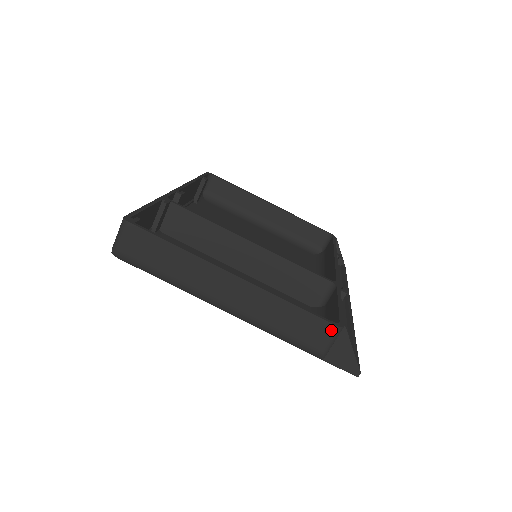
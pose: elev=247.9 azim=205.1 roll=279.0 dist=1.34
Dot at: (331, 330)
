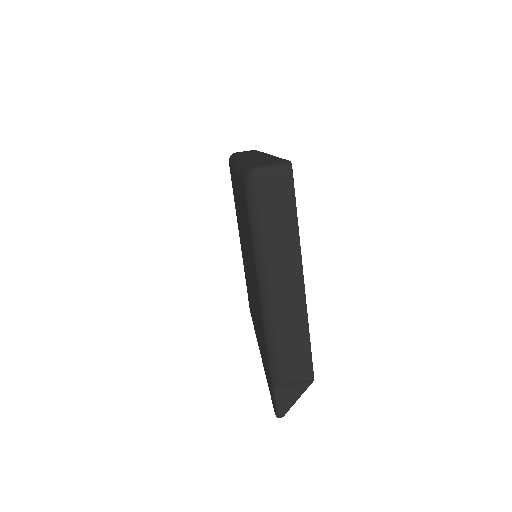
Dot at: (308, 376)
